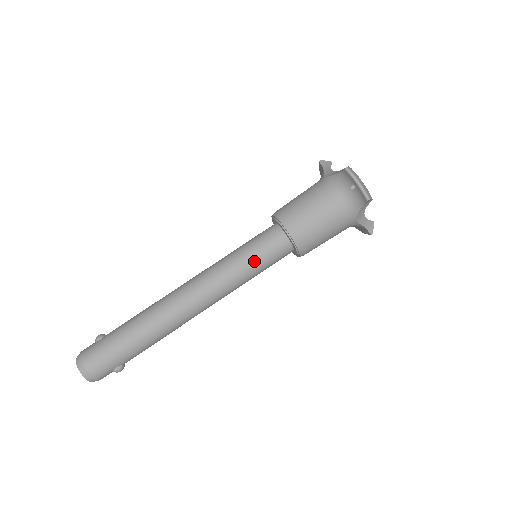
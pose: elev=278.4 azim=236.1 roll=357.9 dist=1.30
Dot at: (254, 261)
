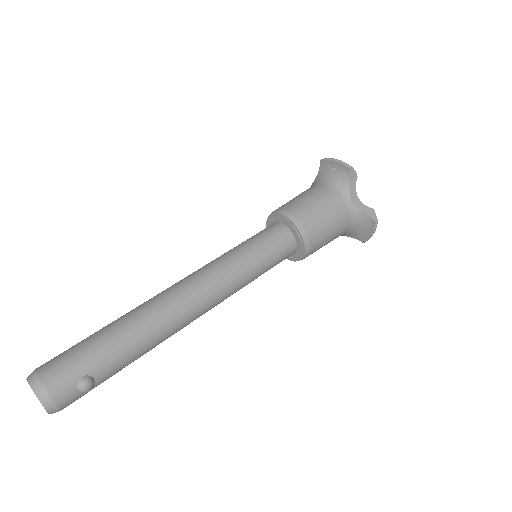
Dot at: (251, 246)
